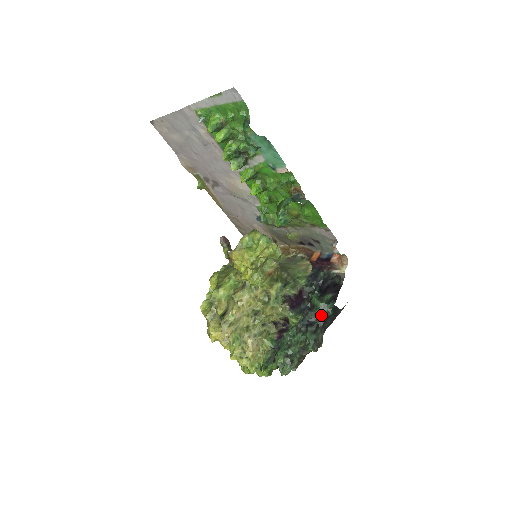
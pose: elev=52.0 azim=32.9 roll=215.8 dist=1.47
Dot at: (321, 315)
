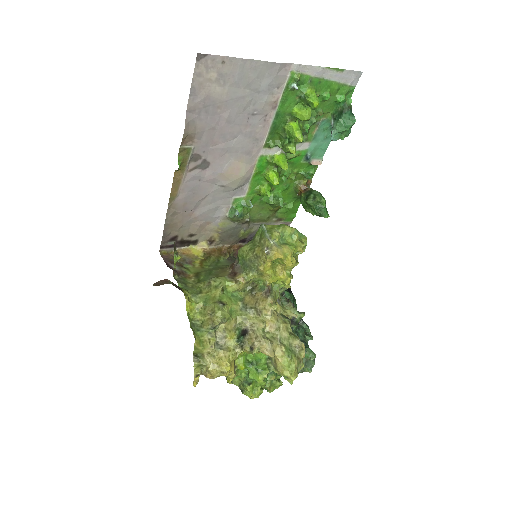
Dot at: occluded
